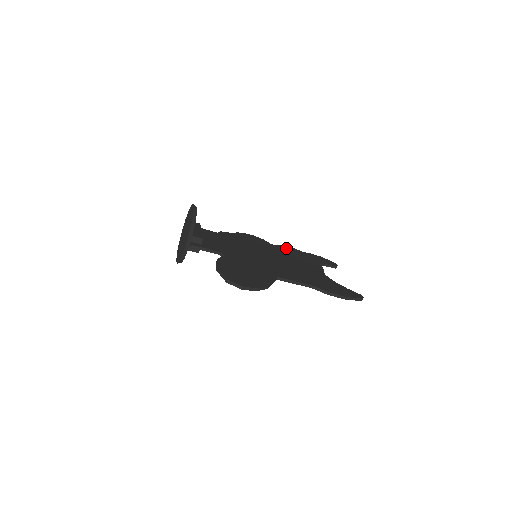
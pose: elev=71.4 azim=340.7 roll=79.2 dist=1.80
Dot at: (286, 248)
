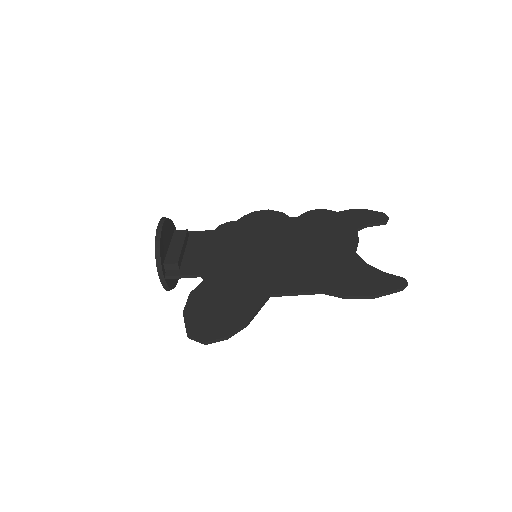
Dot at: (311, 216)
